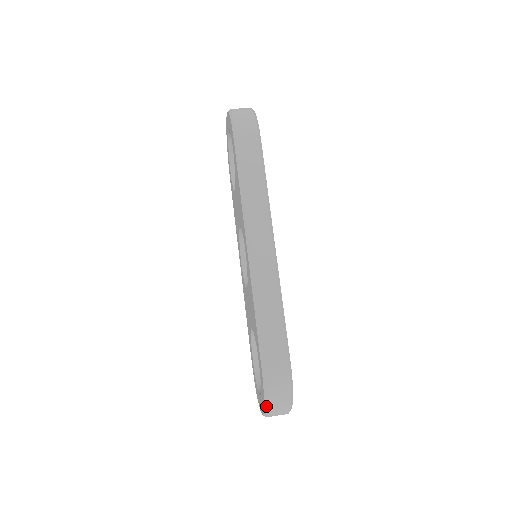
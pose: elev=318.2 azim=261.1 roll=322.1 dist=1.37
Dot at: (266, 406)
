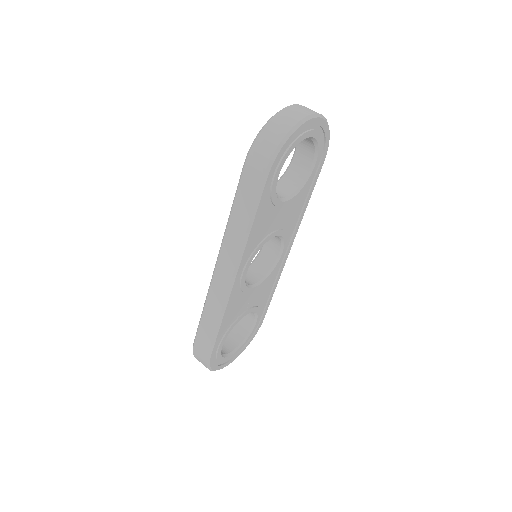
Dot at: occluded
